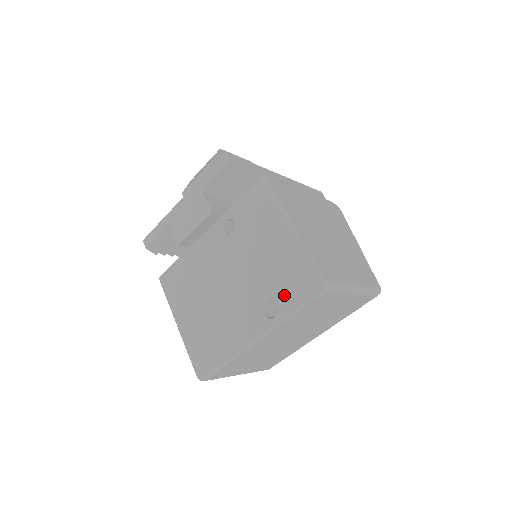
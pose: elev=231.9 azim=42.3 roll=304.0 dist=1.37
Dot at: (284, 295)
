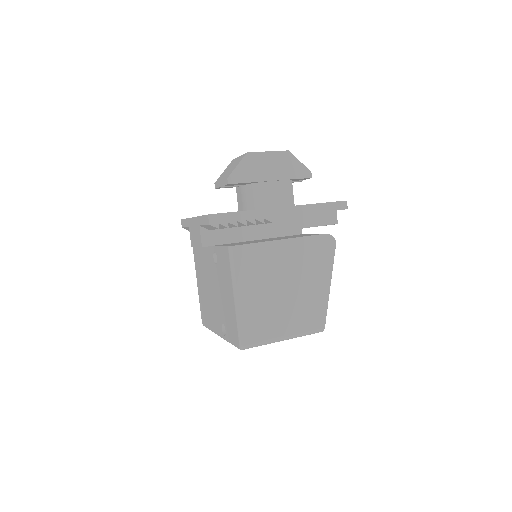
Dot at: (228, 330)
